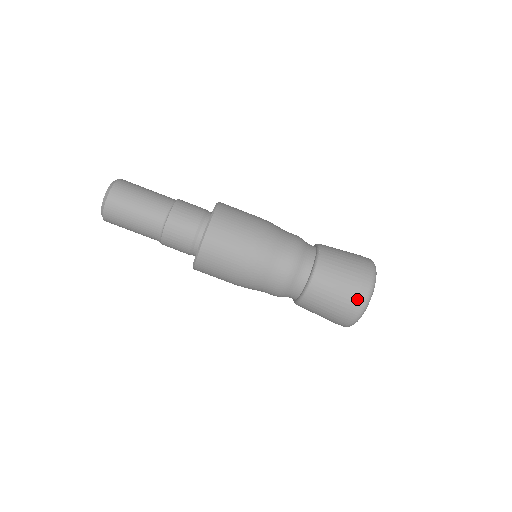
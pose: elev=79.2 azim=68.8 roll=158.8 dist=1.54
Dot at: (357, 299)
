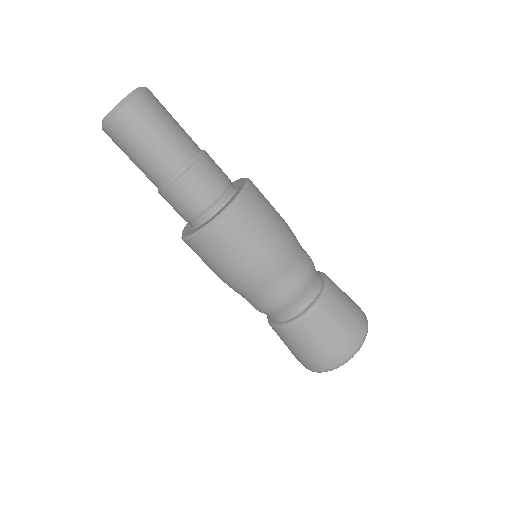
Dot at: (327, 362)
